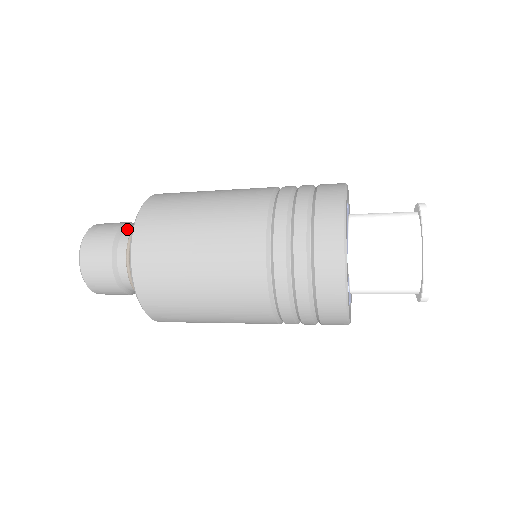
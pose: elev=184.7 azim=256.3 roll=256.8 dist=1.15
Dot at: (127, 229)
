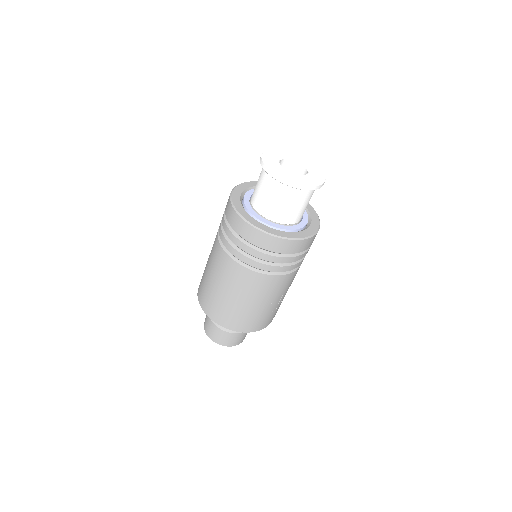
Dot at: occluded
